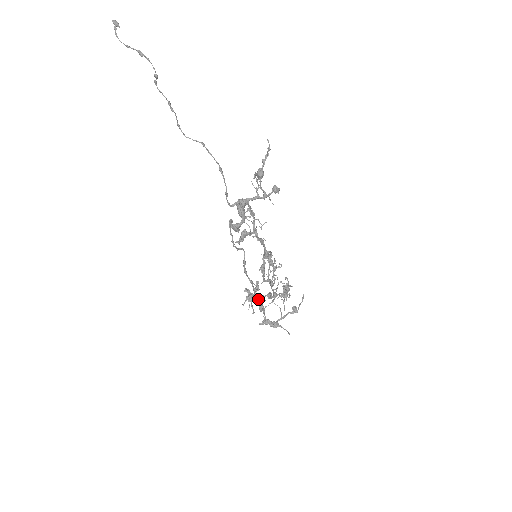
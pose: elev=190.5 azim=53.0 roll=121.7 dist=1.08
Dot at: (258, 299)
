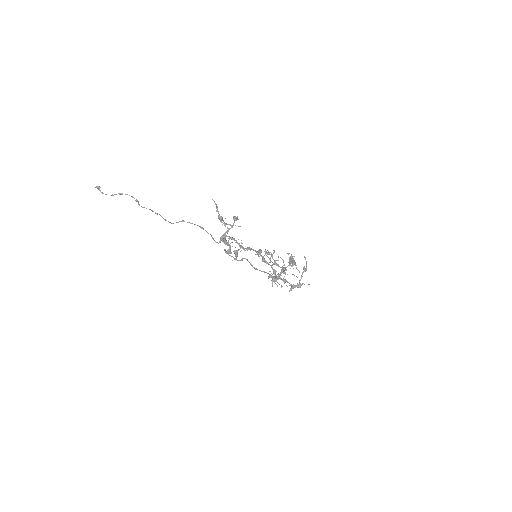
Dot at: occluded
